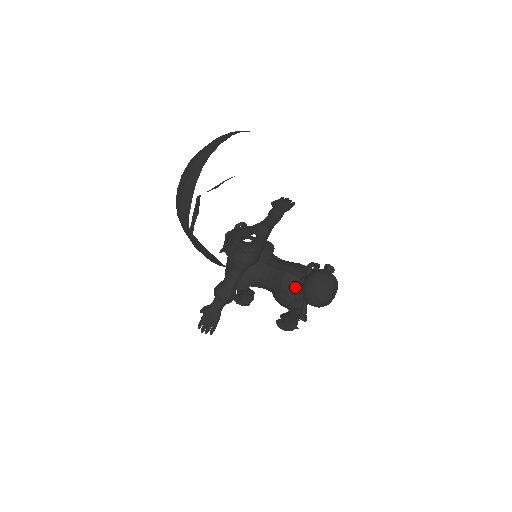
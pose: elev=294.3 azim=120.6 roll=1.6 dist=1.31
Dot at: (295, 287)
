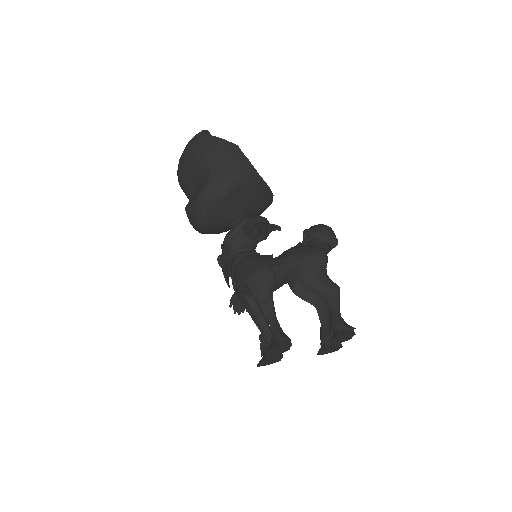
Dot at: (303, 231)
